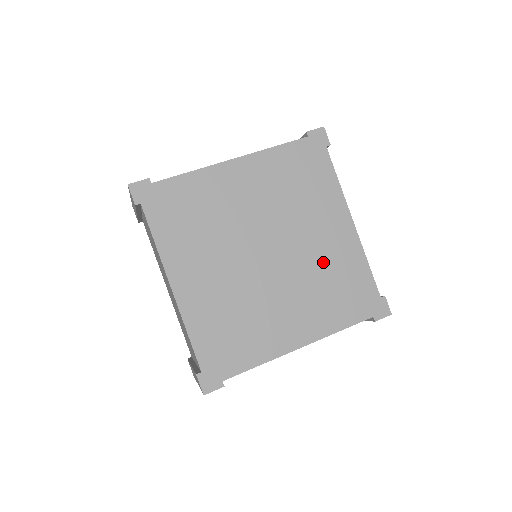
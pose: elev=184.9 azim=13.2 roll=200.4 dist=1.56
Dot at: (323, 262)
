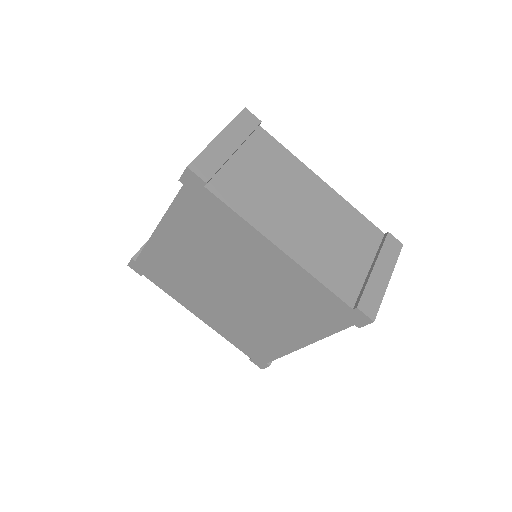
Dot at: (258, 327)
